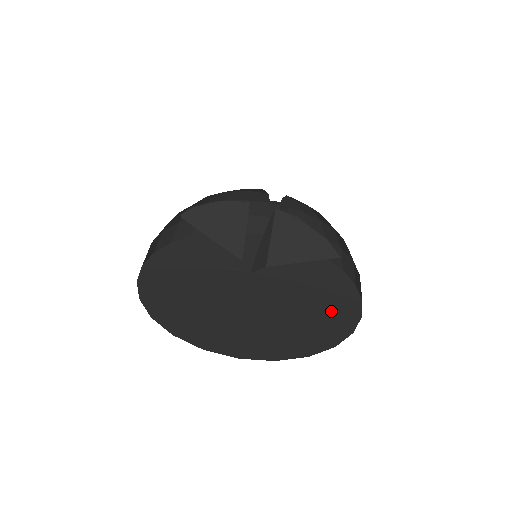
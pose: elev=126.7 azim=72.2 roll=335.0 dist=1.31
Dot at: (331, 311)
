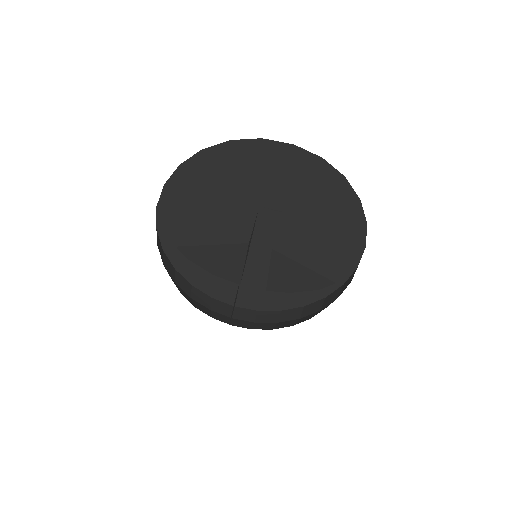
Dot at: (330, 264)
